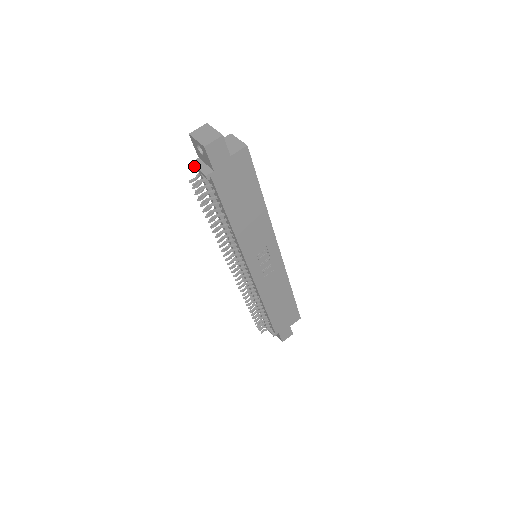
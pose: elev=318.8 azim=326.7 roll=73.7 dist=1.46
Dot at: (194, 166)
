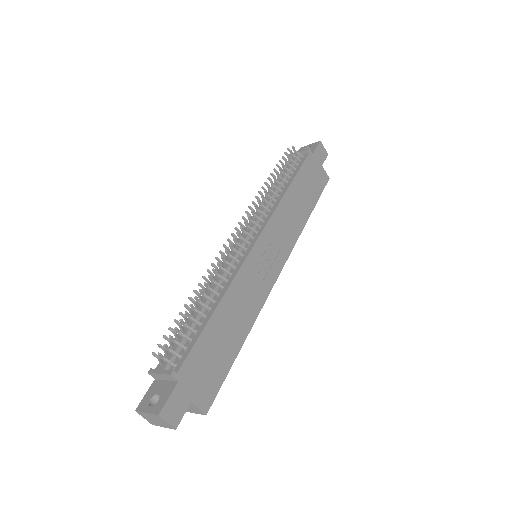
Dot at: occluded
